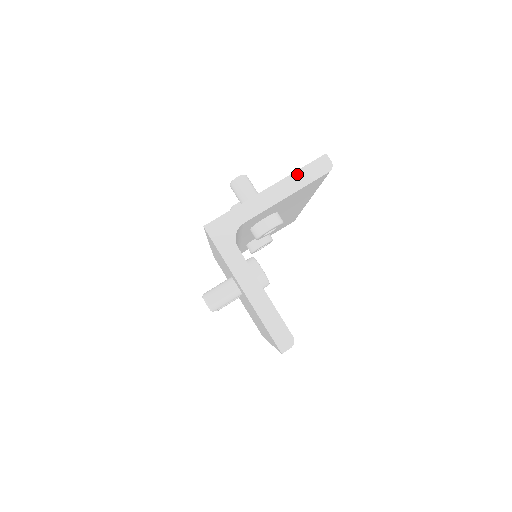
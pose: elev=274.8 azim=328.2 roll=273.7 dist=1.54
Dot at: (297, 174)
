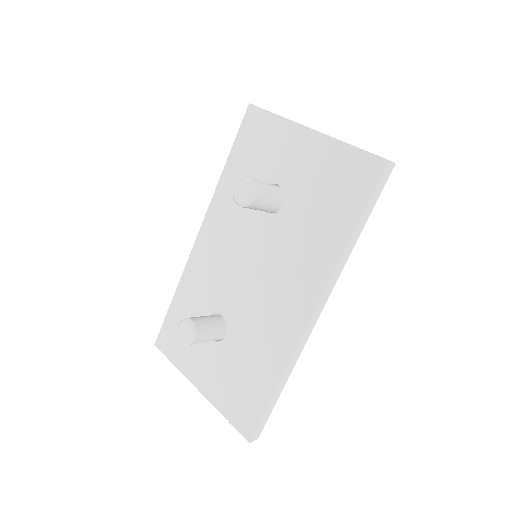
Dot at: occluded
